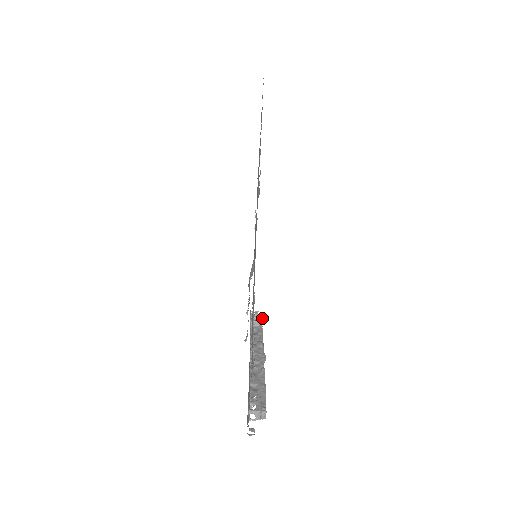
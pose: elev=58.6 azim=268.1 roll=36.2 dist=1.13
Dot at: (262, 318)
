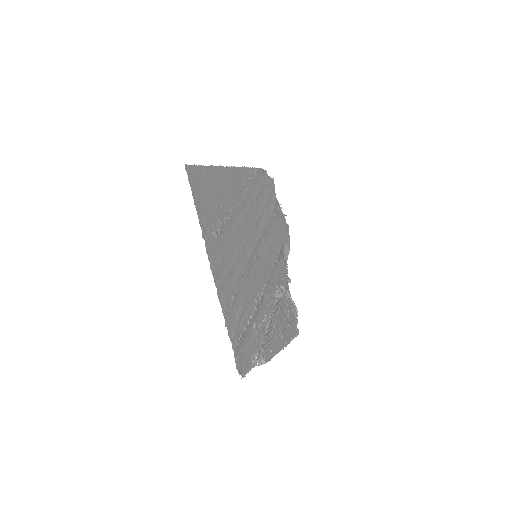
Dot at: (286, 289)
